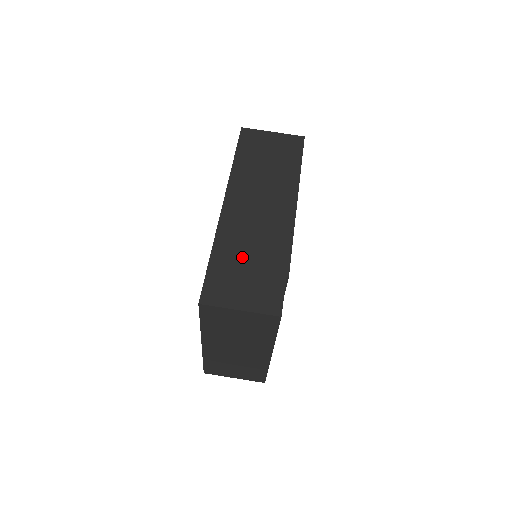
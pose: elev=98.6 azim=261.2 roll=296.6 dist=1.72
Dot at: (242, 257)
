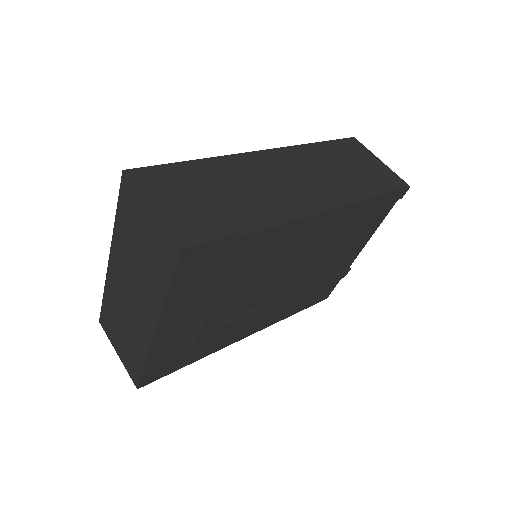
Dot at: (218, 186)
